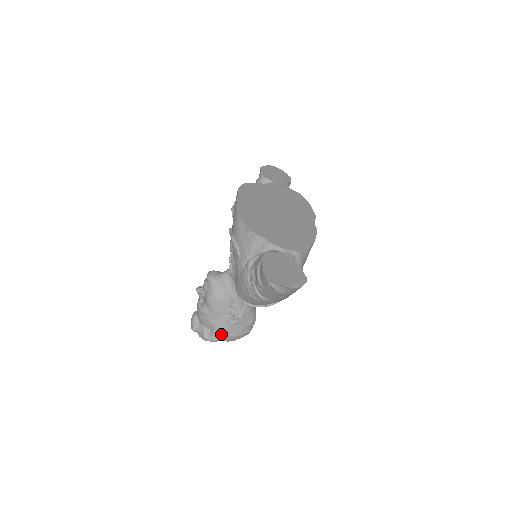
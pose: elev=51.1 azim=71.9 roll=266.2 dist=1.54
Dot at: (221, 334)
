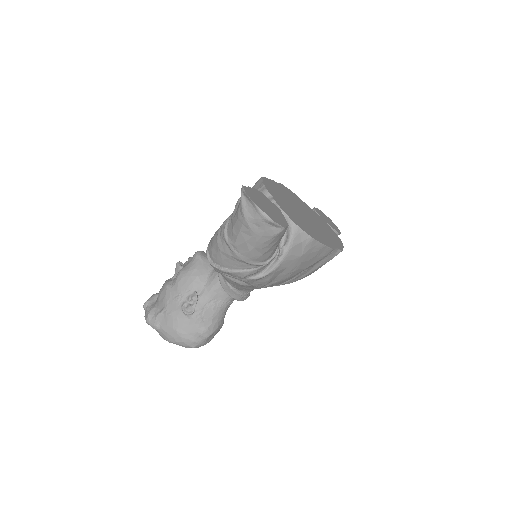
Dot at: (166, 321)
